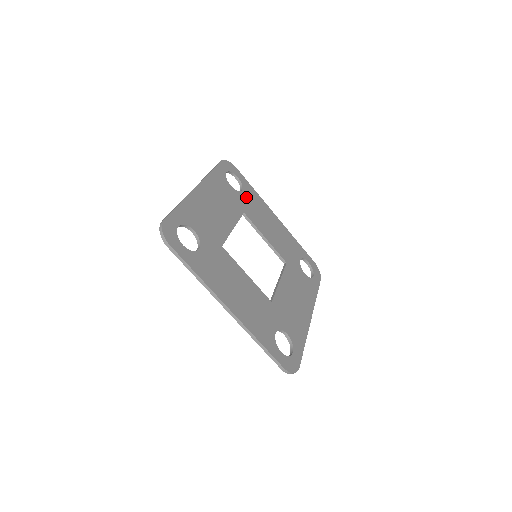
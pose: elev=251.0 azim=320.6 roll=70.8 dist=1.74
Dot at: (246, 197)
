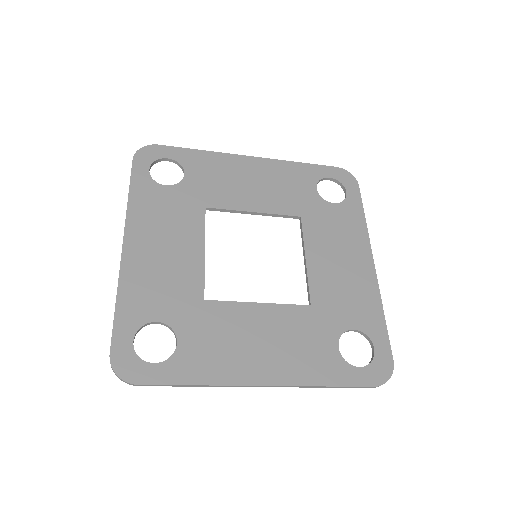
Dot at: (195, 177)
